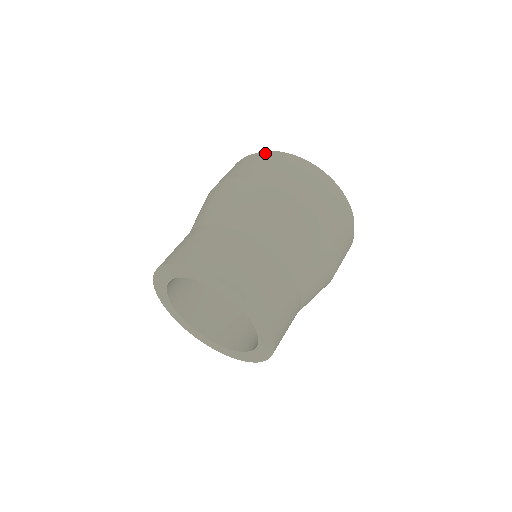
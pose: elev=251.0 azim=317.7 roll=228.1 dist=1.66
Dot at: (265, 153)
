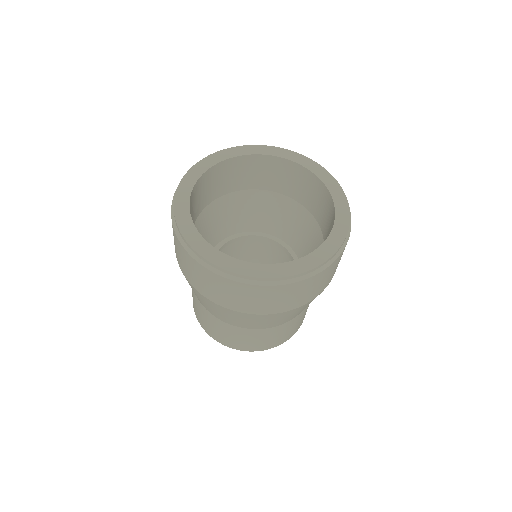
Dot at: (179, 243)
